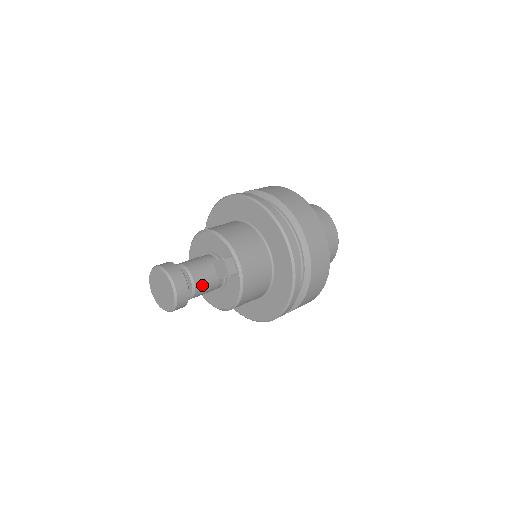
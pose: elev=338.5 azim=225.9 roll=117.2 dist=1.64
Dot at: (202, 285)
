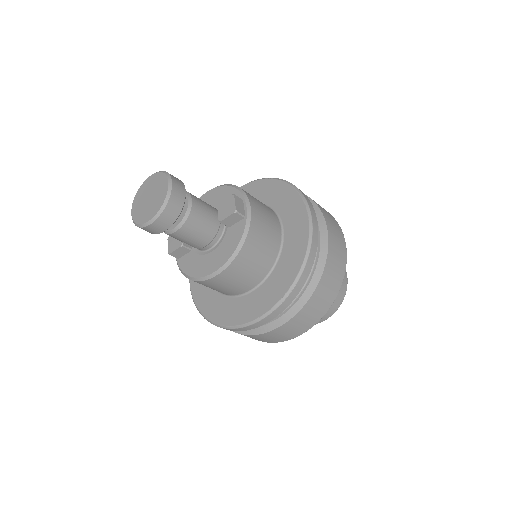
Dot at: (198, 216)
